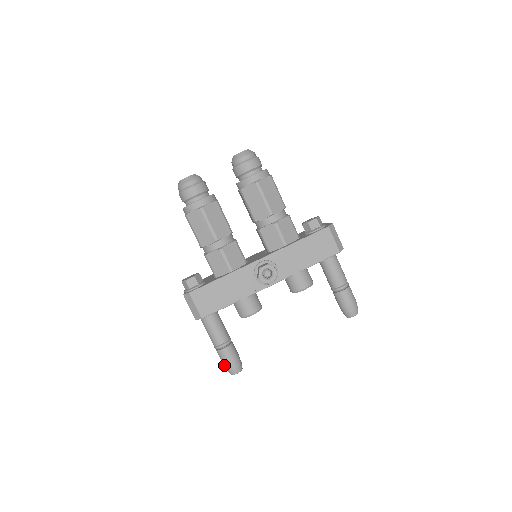
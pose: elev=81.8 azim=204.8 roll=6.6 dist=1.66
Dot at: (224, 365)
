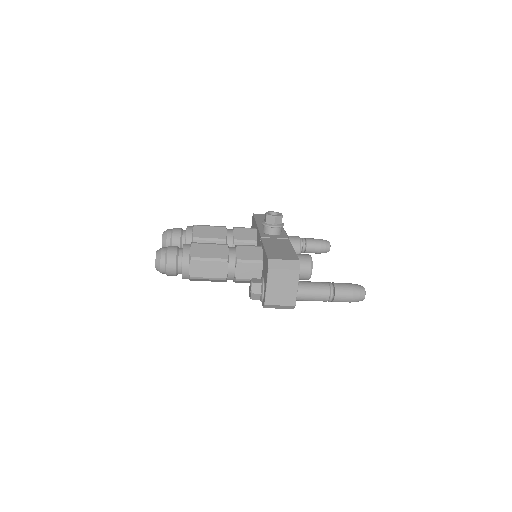
Dot at: occluded
